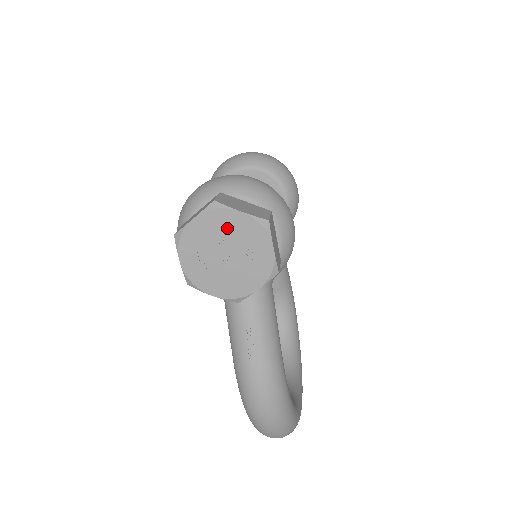
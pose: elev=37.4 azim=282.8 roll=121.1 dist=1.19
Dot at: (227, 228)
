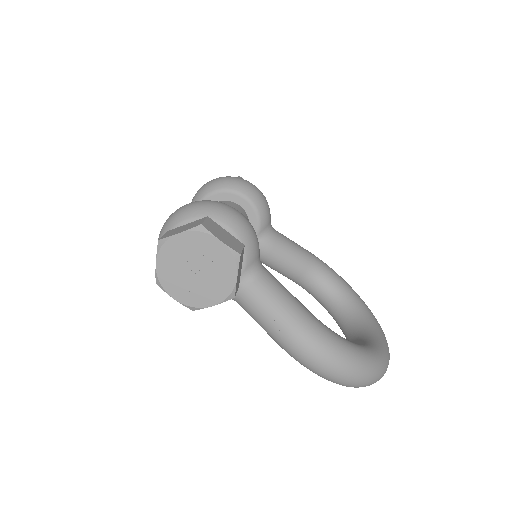
Dot at: (180, 251)
